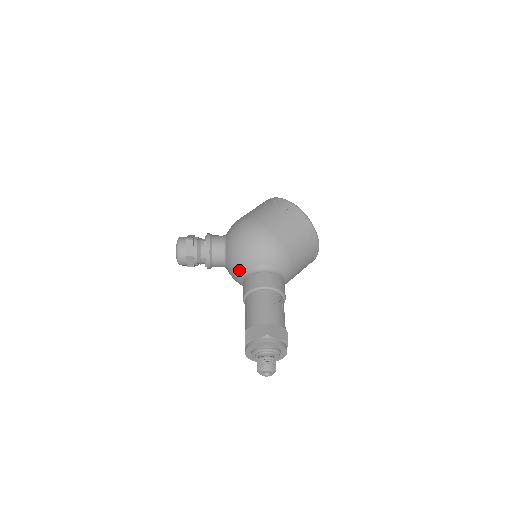
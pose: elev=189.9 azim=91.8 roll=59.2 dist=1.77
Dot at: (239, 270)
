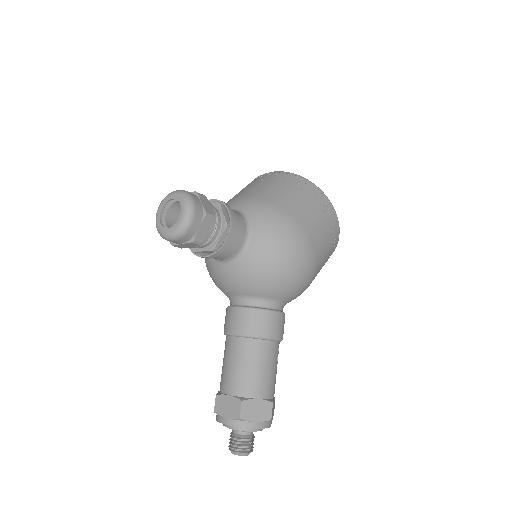
Dot at: (247, 290)
